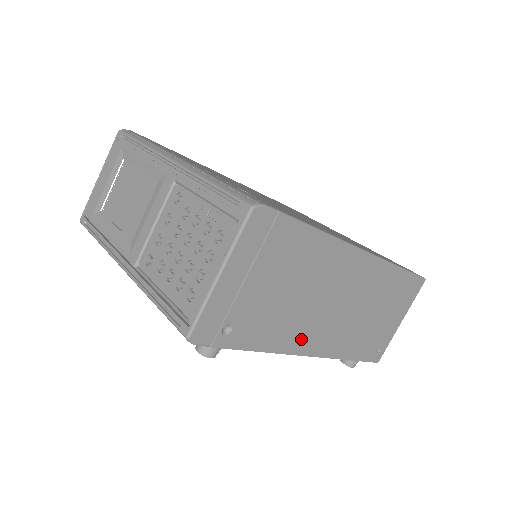
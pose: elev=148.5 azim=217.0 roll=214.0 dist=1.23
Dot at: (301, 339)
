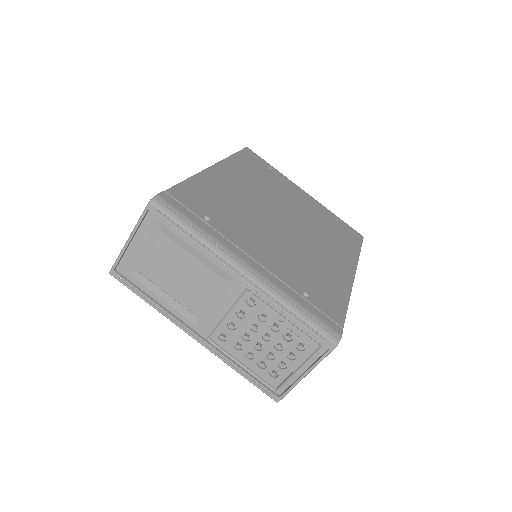
Dot at: occluded
